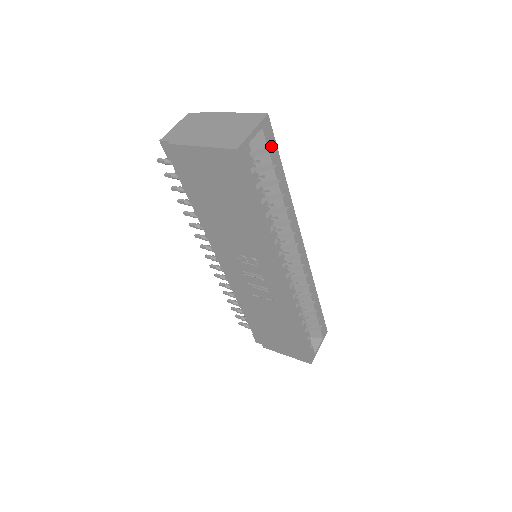
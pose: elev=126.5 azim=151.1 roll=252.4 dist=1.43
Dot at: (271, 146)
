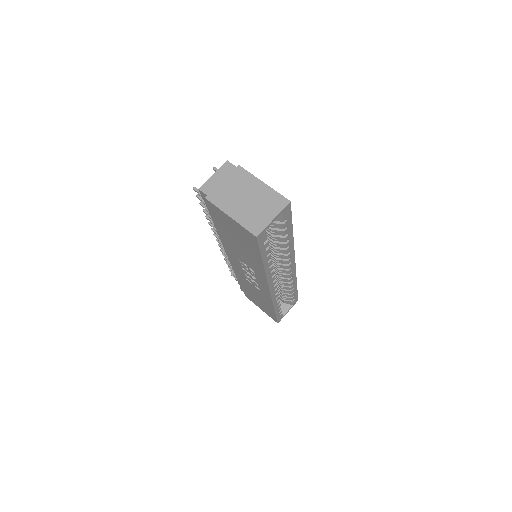
Dot at: (287, 219)
